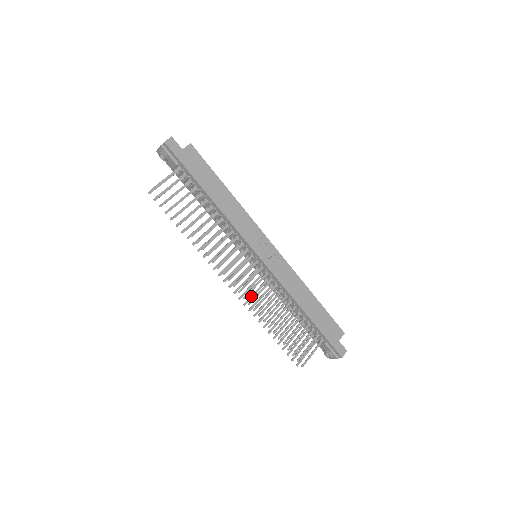
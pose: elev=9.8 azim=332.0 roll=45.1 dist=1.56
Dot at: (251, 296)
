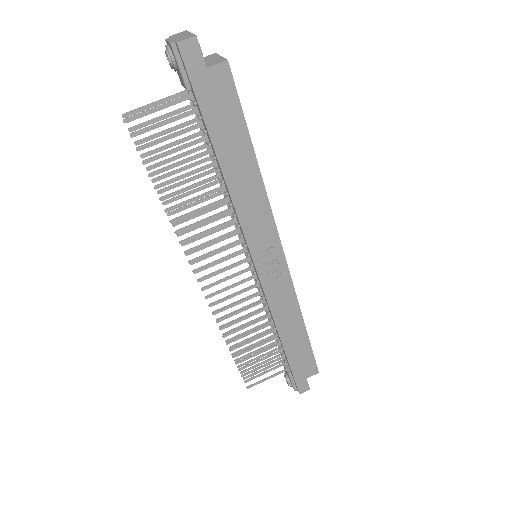
Dot at: occluded
